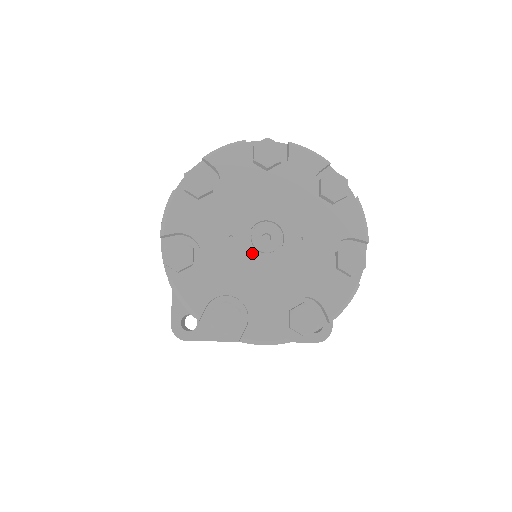
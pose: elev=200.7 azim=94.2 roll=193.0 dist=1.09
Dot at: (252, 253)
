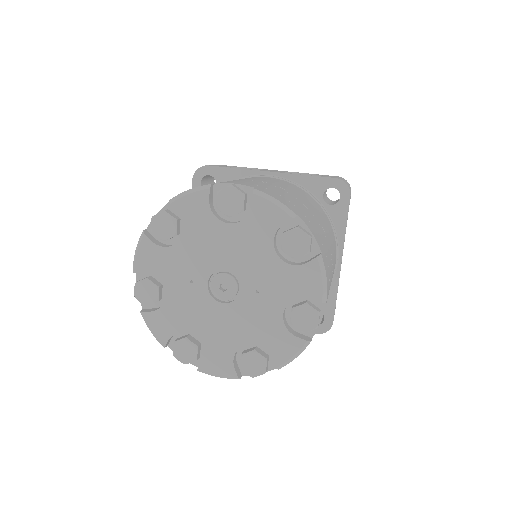
Dot at: (210, 299)
